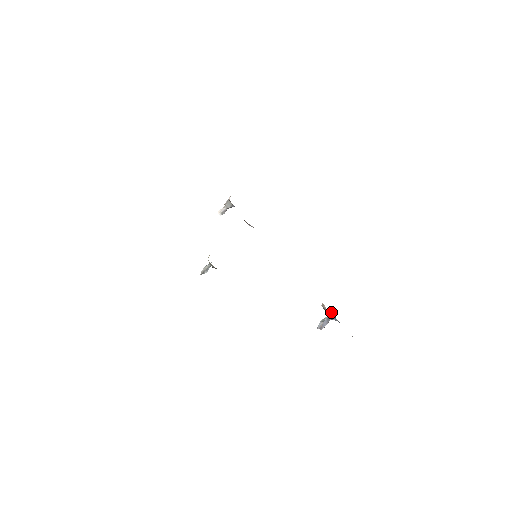
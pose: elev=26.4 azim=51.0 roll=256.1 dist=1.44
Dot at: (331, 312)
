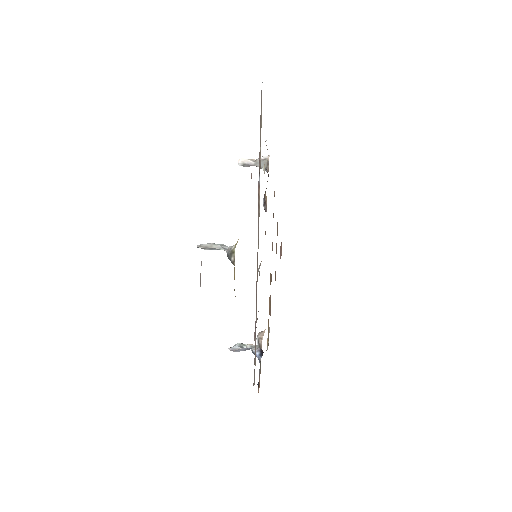
Dot at: (261, 348)
